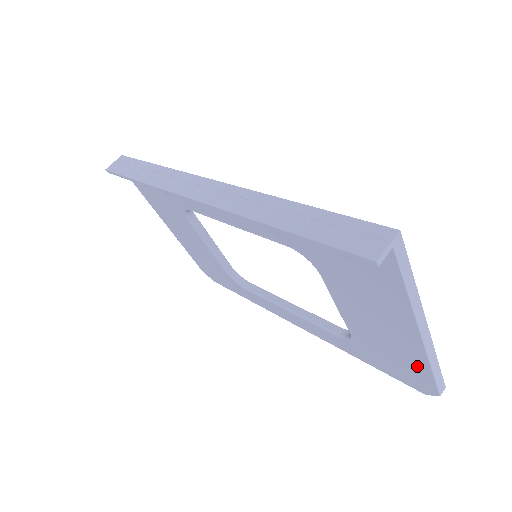
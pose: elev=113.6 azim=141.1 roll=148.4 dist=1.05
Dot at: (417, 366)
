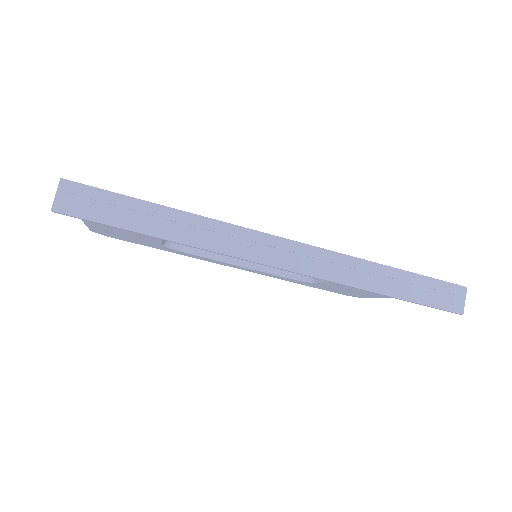
Dot at: (367, 295)
